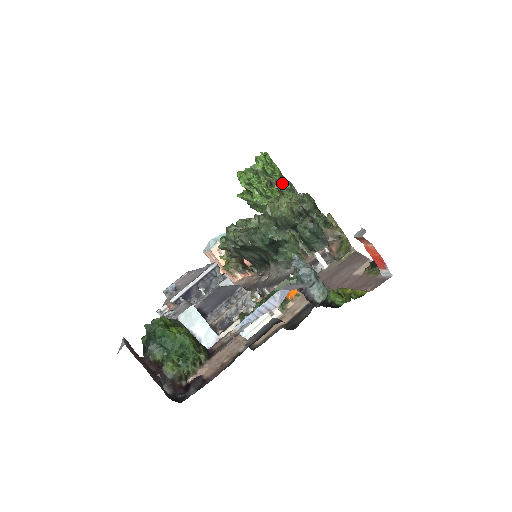
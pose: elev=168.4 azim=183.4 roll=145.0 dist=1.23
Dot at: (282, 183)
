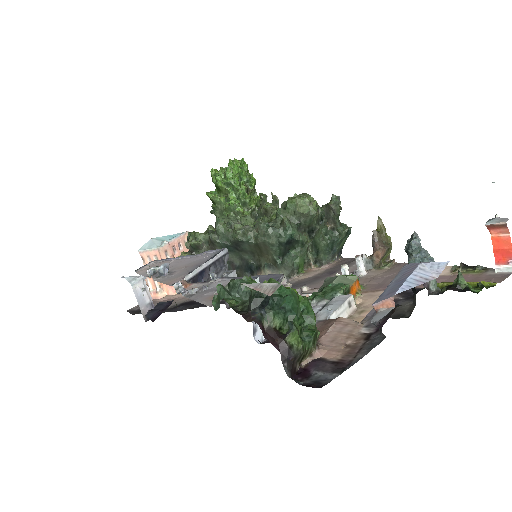
Dot at: (252, 196)
